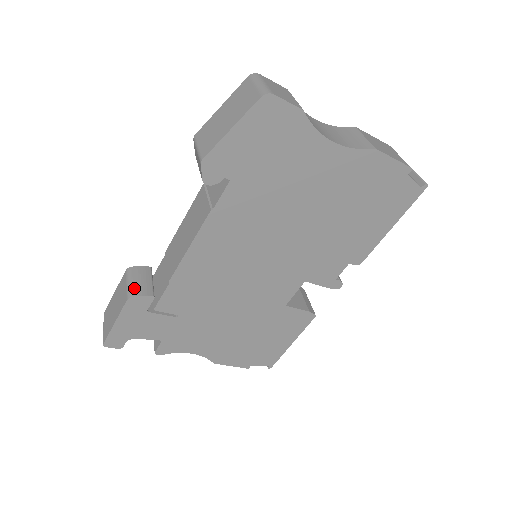
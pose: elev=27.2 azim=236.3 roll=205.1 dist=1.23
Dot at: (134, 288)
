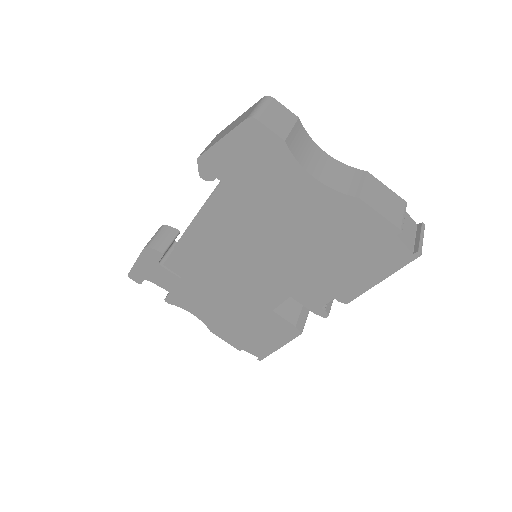
Dot at: (154, 241)
